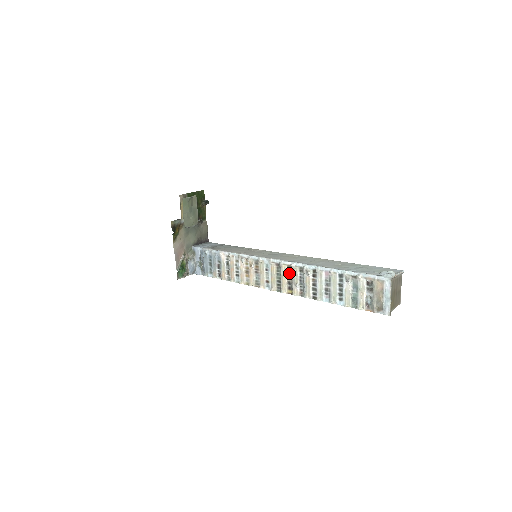
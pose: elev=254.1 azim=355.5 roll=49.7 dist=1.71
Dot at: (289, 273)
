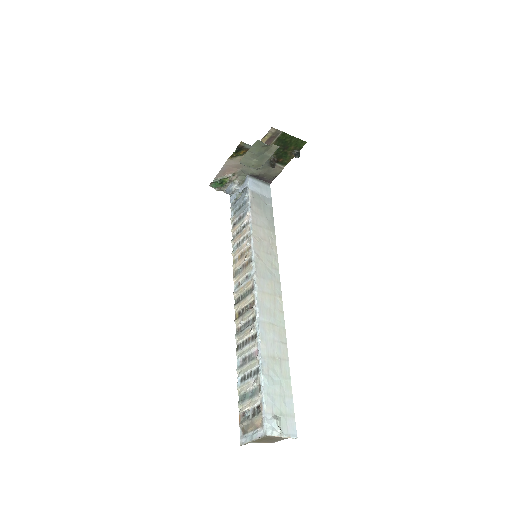
Dot at: (250, 305)
